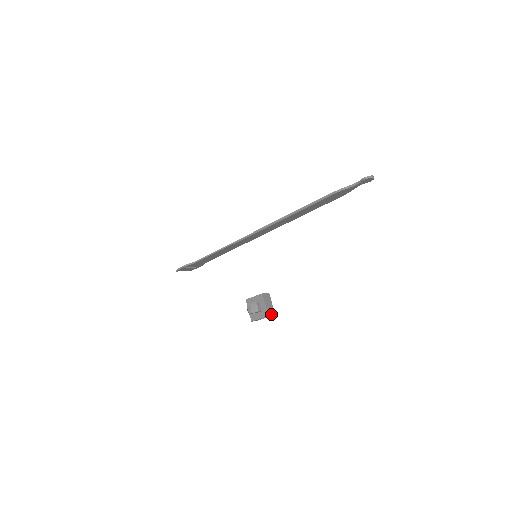
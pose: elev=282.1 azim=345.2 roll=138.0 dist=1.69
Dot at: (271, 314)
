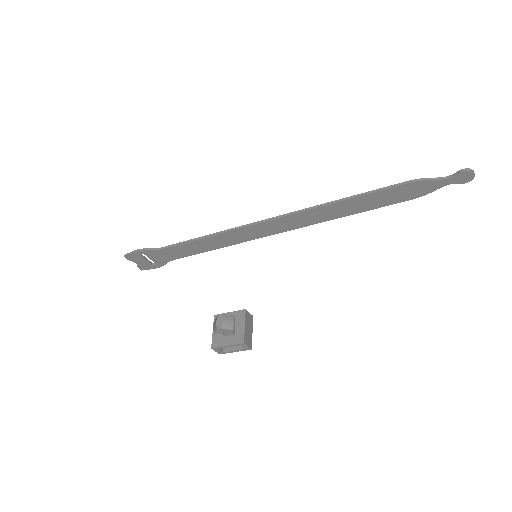
Dot at: (248, 344)
